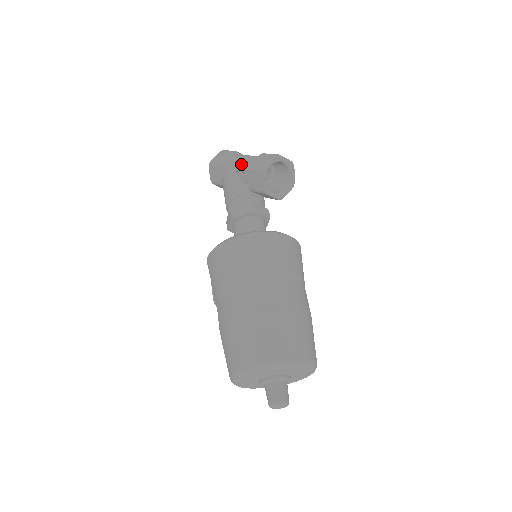
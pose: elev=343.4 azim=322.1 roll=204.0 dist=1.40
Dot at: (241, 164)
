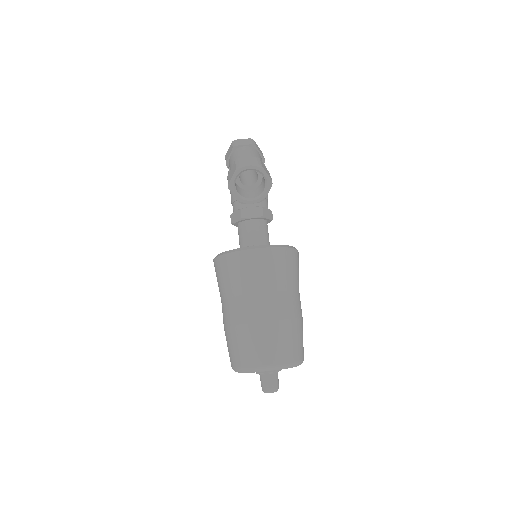
Dot at: occluded
